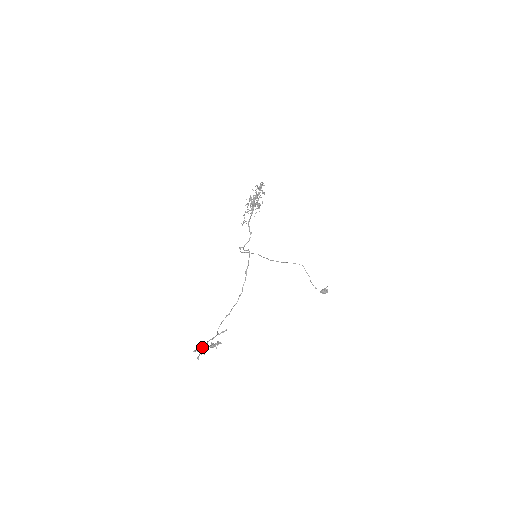
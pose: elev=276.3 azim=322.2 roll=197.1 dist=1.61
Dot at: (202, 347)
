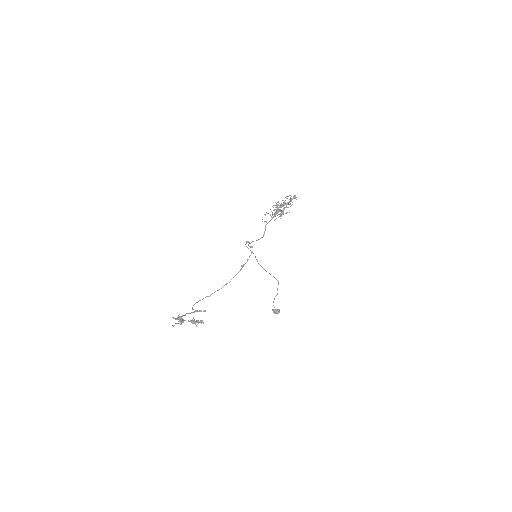
Dot at: occluded
